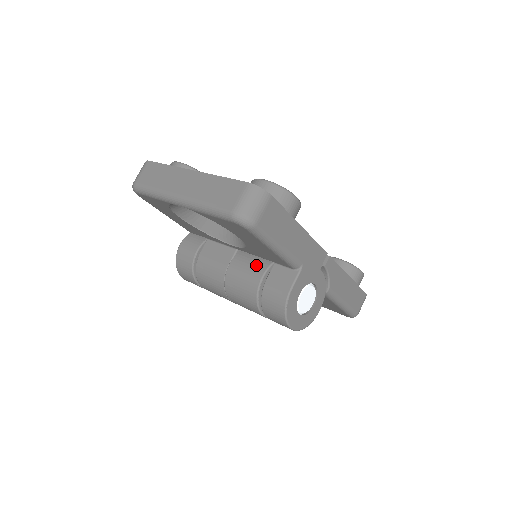
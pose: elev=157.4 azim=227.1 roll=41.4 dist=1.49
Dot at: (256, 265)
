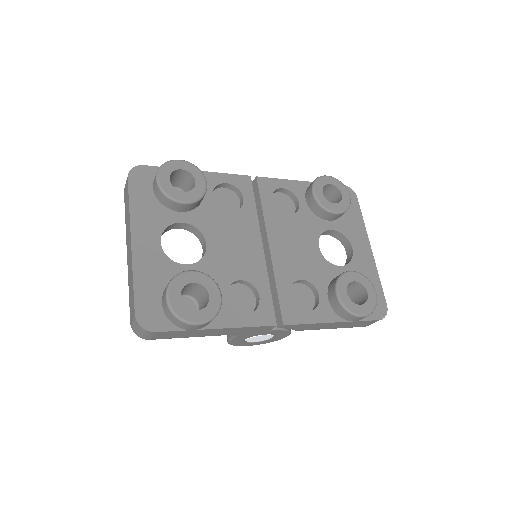
Dot at: occluded
